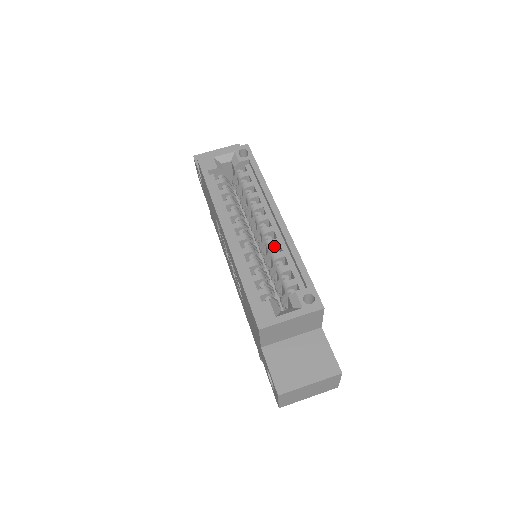
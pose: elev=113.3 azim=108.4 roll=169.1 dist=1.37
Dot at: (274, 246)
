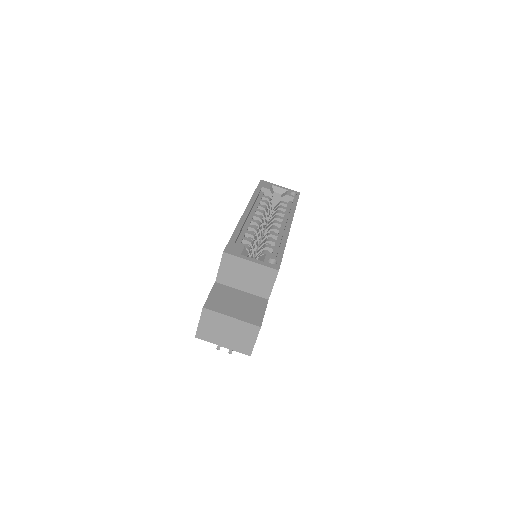
Dot at: (273, 237)
